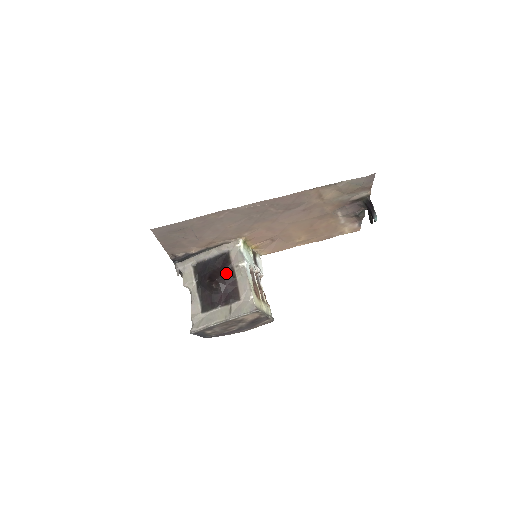
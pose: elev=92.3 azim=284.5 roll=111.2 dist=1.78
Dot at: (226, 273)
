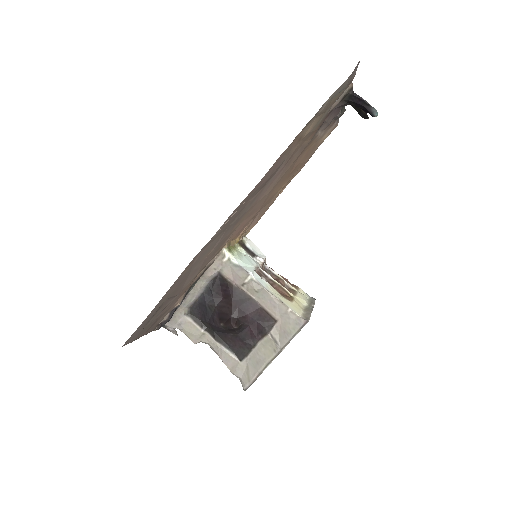
Dot at: (236, 301)
